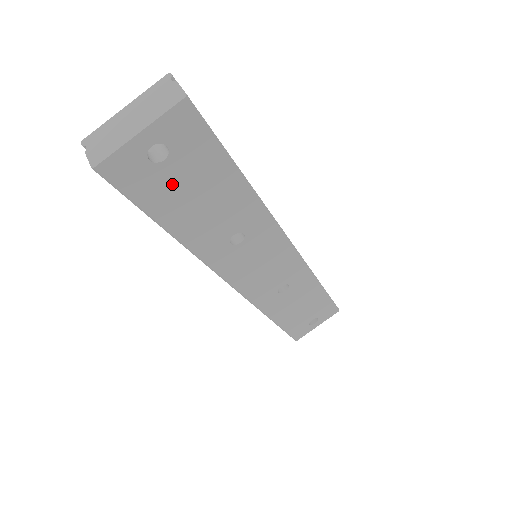
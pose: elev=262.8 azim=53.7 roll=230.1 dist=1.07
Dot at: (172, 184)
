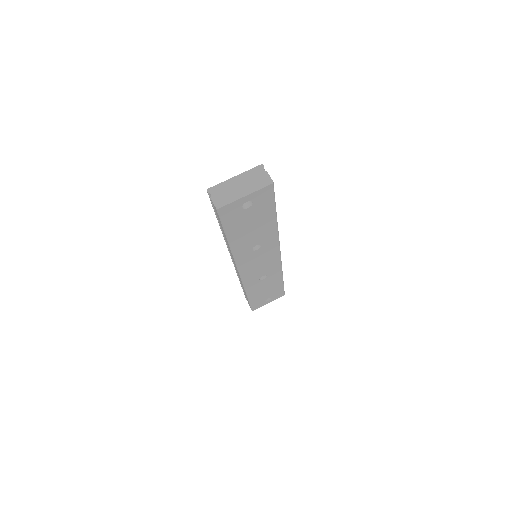
Dot at: (244, 219)
